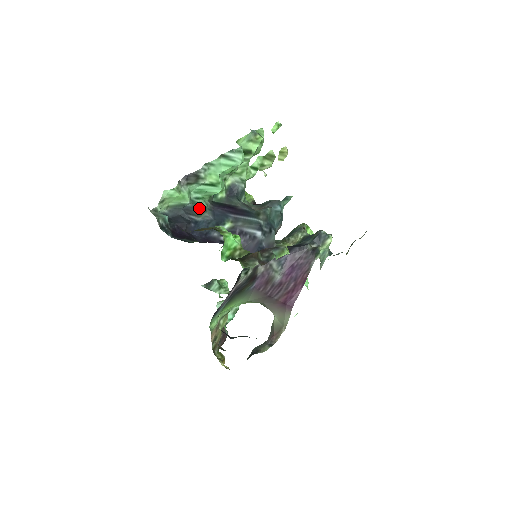
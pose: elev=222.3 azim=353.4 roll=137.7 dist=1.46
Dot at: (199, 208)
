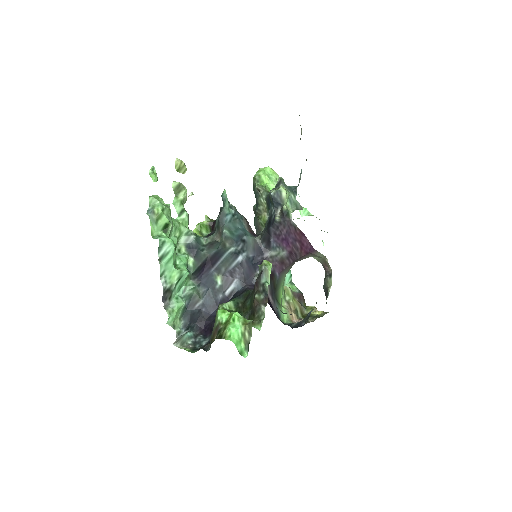
Dot at: (193, 295)
